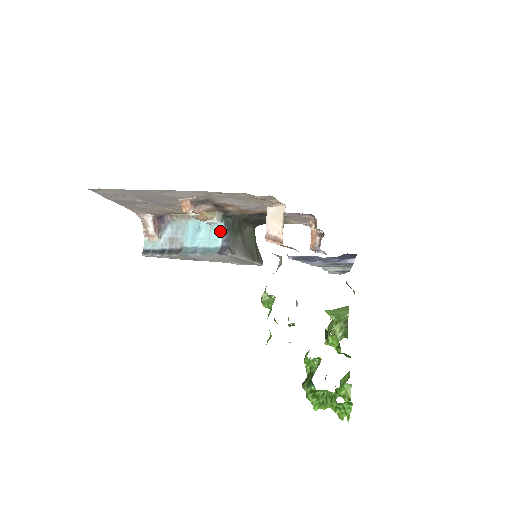
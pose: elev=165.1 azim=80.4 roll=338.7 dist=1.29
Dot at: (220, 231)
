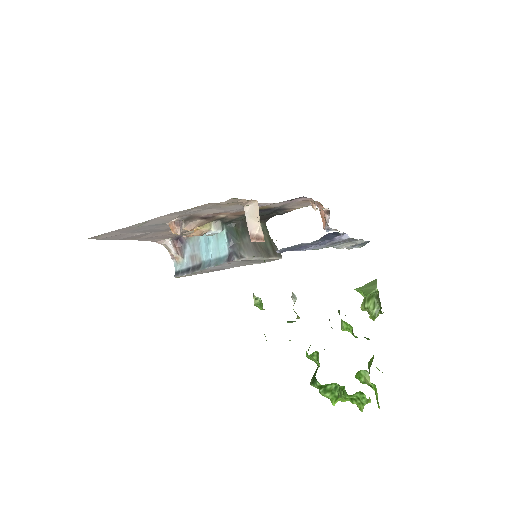
Dot at: (224, 239)
